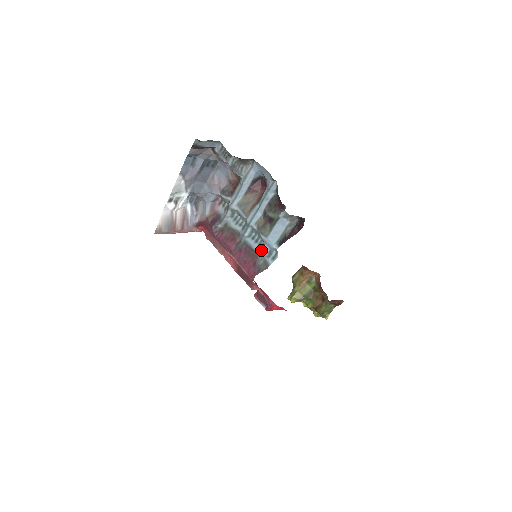
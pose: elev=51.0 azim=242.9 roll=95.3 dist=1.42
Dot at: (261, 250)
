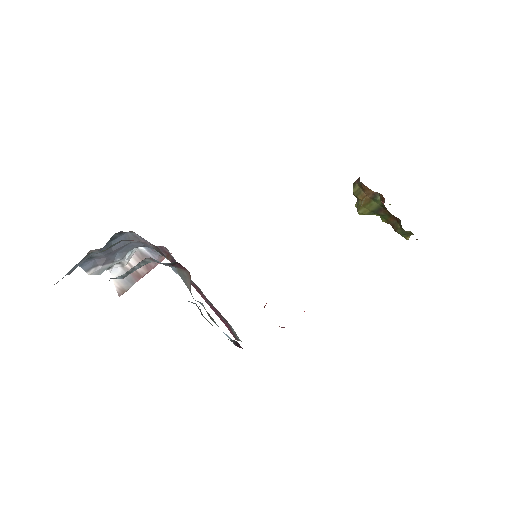
Dot at: occluded
